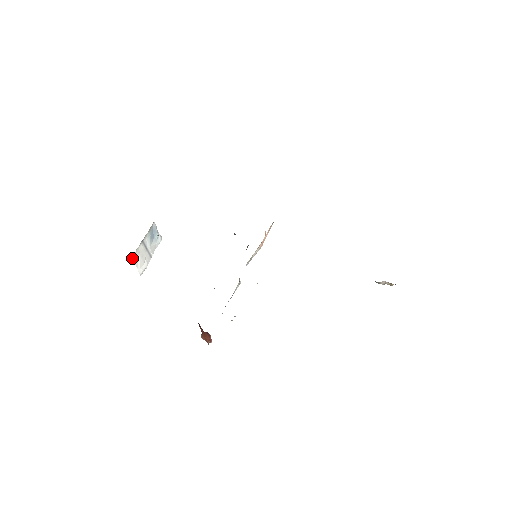
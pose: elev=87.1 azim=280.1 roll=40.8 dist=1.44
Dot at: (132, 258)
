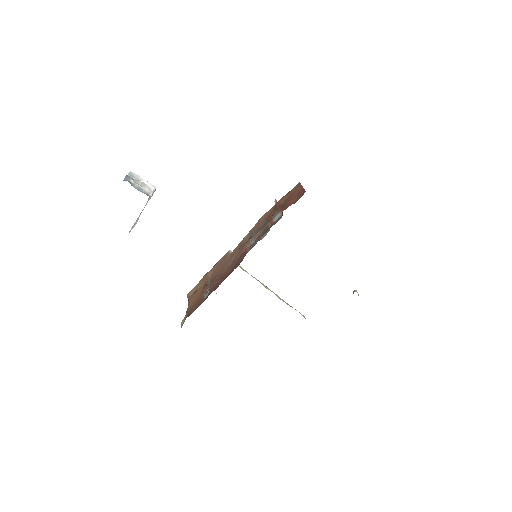
Dot at: occluded
